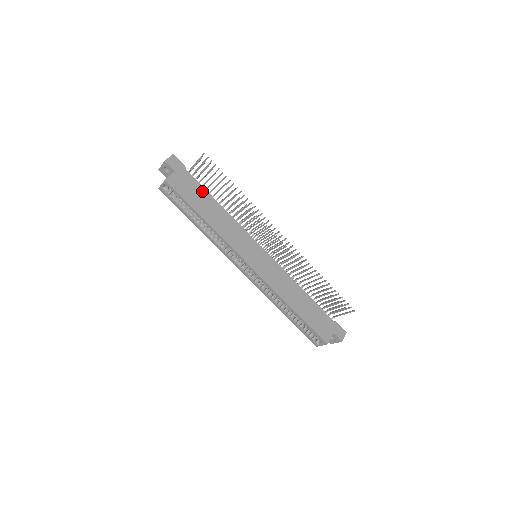
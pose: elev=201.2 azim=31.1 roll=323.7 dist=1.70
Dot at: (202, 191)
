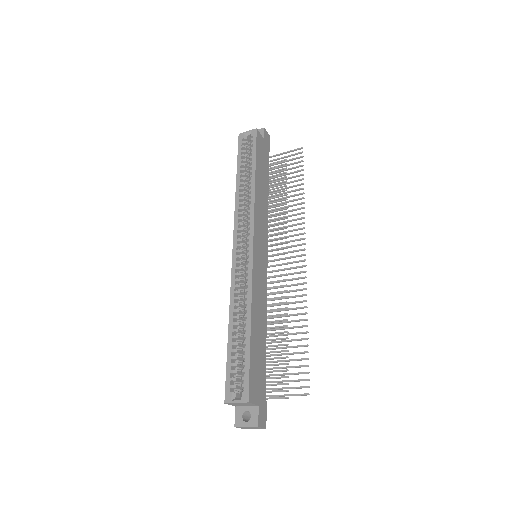
Dot at: (267, 171)
